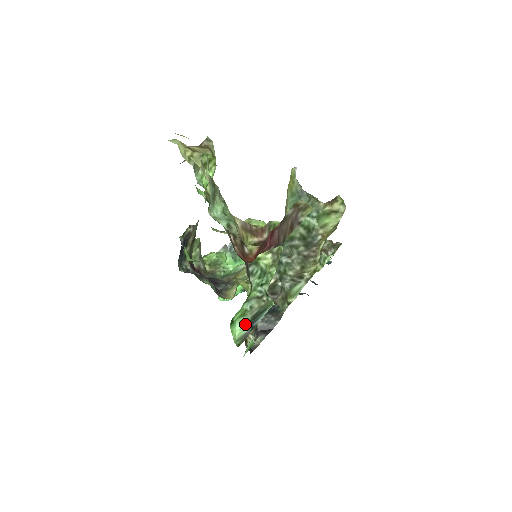
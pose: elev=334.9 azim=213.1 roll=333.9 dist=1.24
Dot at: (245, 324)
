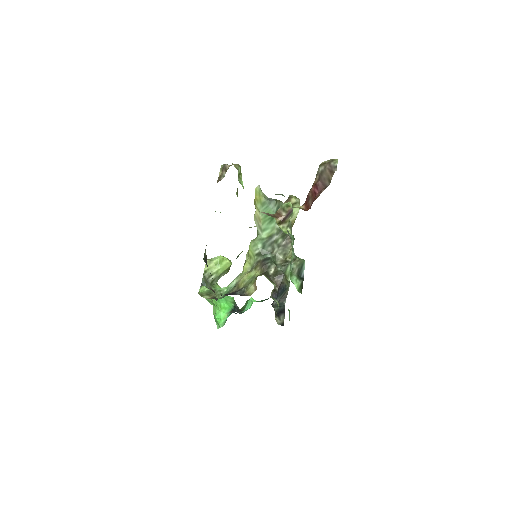
Dot at: (296, 279)
